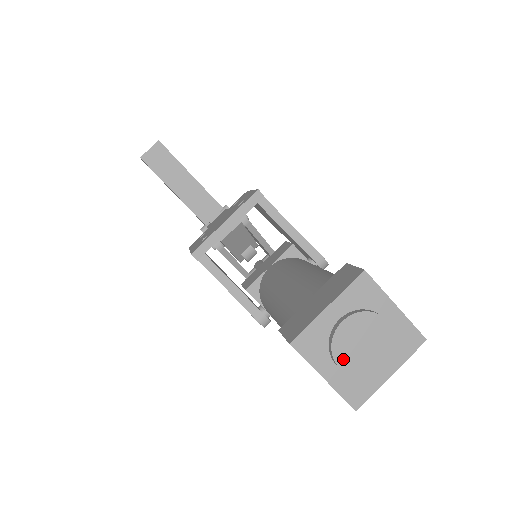
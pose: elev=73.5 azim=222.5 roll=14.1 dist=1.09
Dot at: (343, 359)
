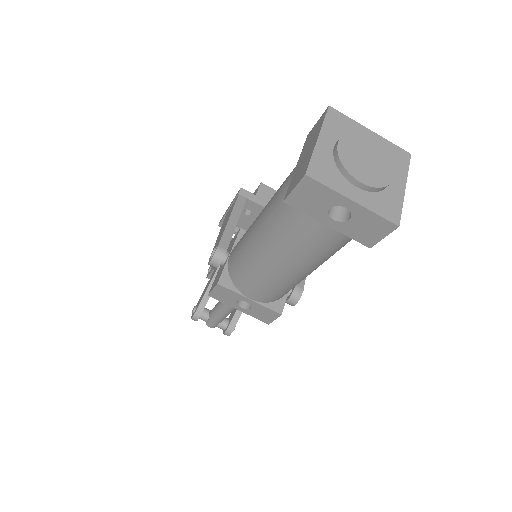
Dot at: (346, 144)
